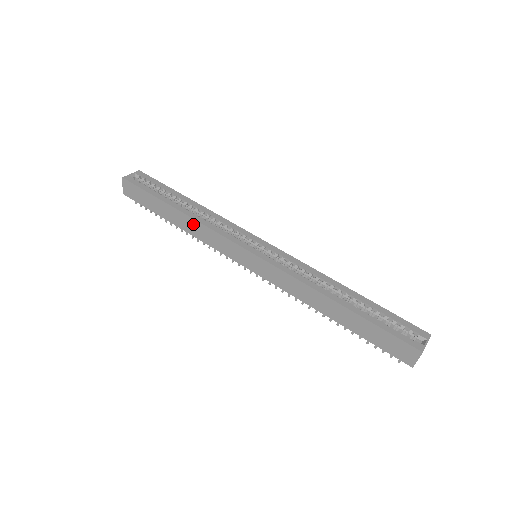
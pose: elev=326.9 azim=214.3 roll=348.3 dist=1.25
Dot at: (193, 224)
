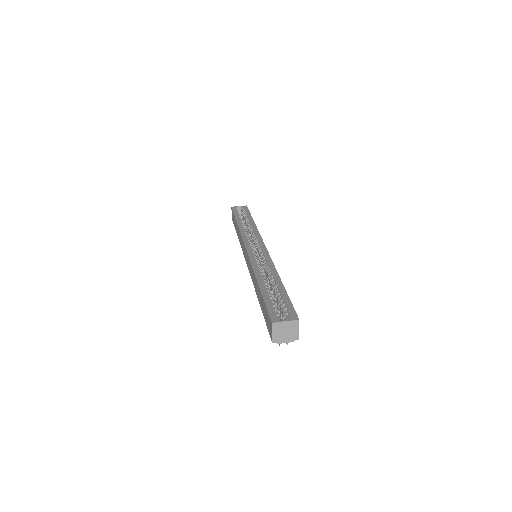
Dot at: (239, 233)
